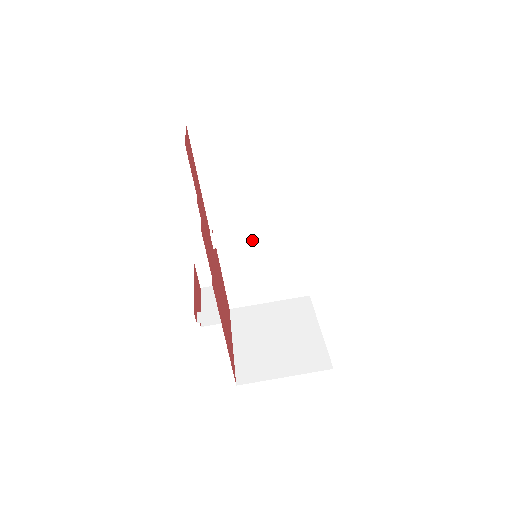
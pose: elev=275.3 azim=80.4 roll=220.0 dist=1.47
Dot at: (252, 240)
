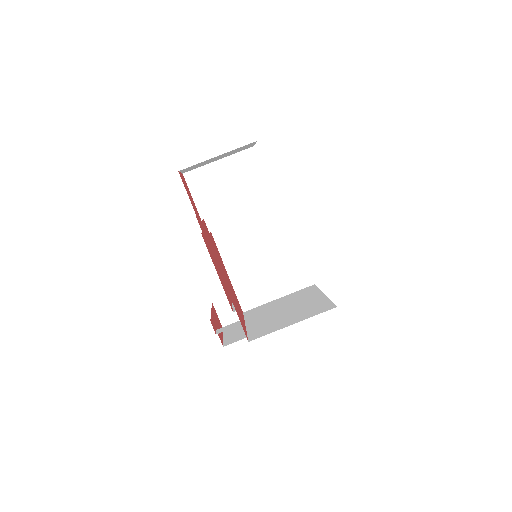
Dot at: (240, 218)
